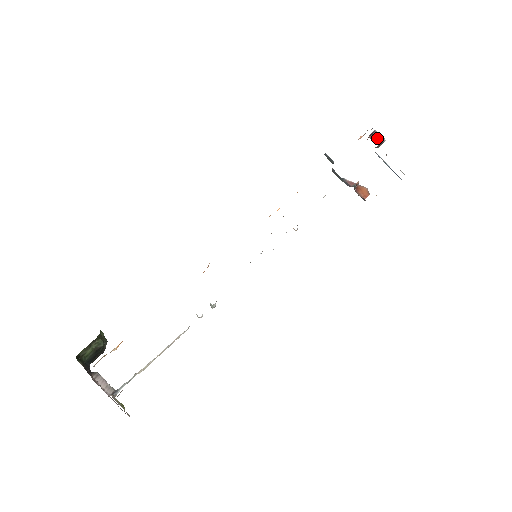
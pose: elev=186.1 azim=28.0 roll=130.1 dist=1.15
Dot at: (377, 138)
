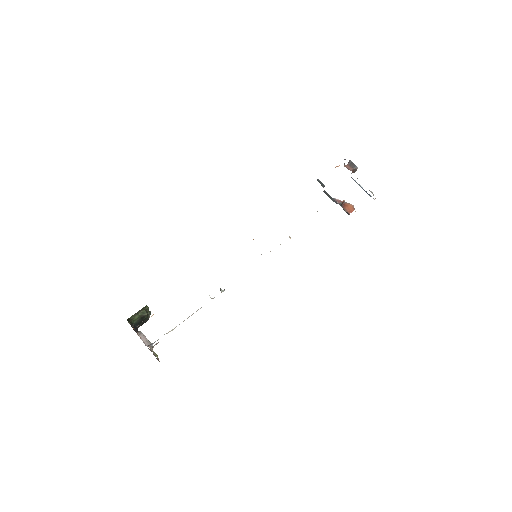
Dot at: (351, 166)
